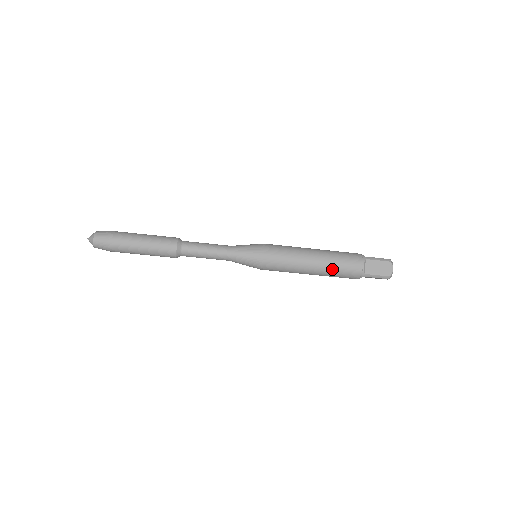
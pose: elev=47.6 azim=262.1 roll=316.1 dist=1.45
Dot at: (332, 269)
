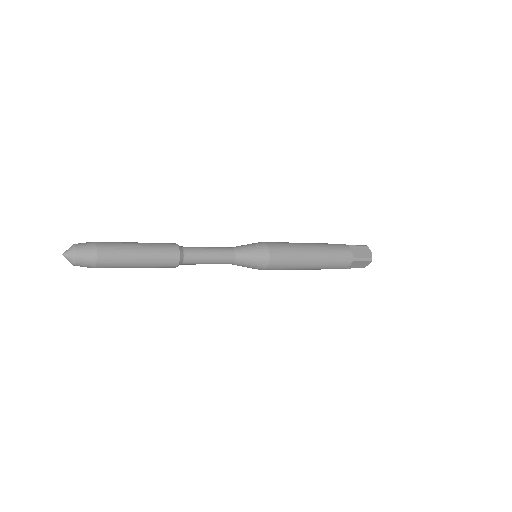
Dot at: (320, 269)
